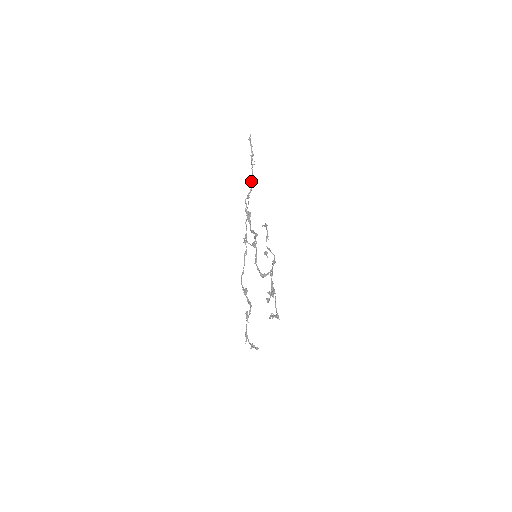
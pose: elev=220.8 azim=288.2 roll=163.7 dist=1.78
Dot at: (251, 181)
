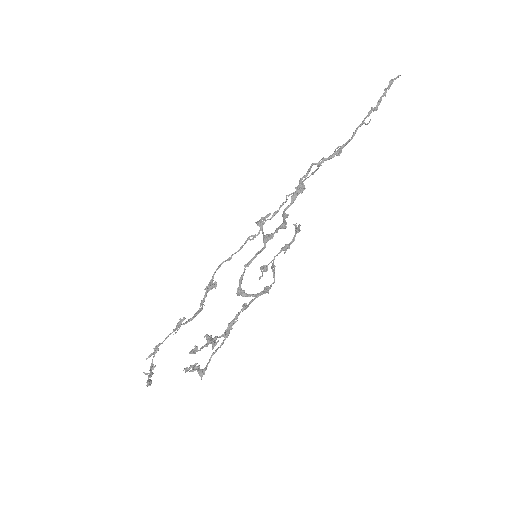
Dot at: occluded
